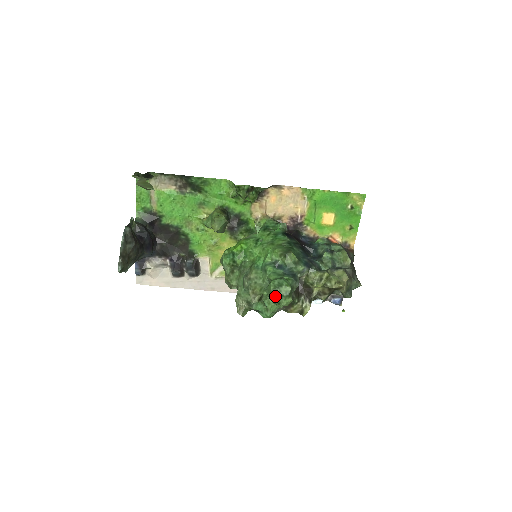
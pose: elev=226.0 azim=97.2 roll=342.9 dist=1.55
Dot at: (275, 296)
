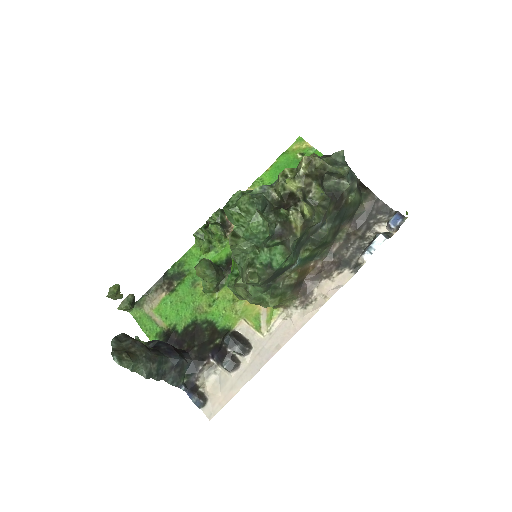
Dot at: (229, 208)
